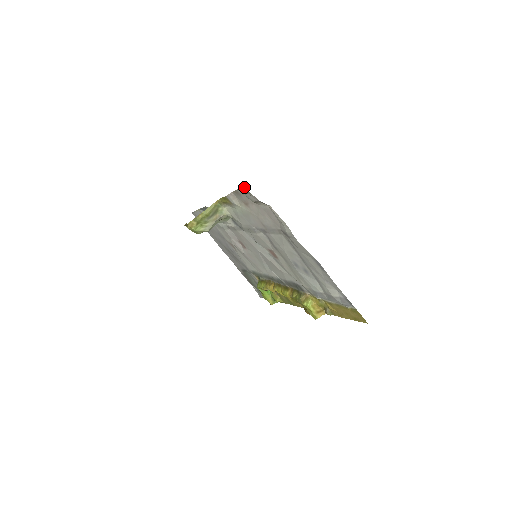
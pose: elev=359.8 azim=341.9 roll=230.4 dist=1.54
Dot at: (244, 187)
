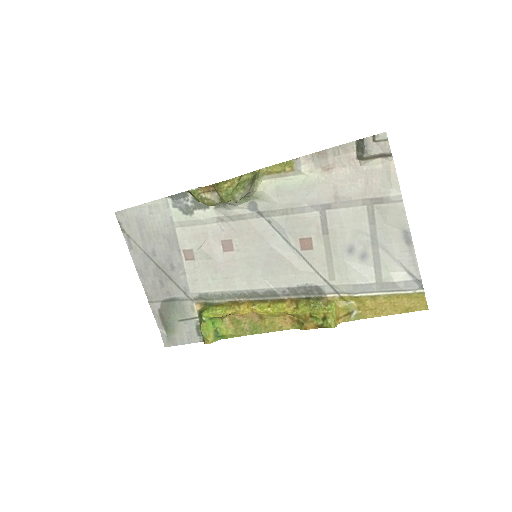
Dot at: (352, 143)
